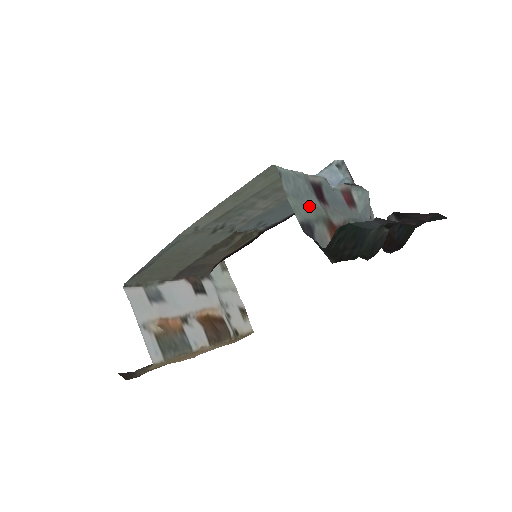
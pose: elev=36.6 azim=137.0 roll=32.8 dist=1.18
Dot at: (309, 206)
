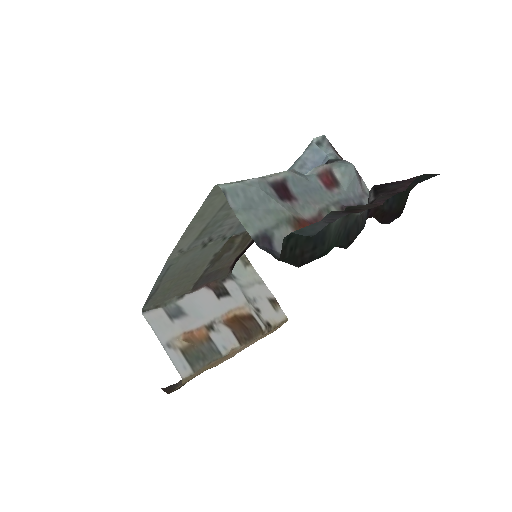
Dot at: (266, 213)
